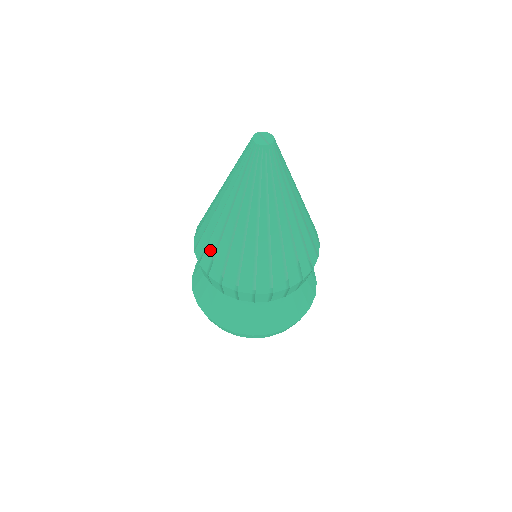
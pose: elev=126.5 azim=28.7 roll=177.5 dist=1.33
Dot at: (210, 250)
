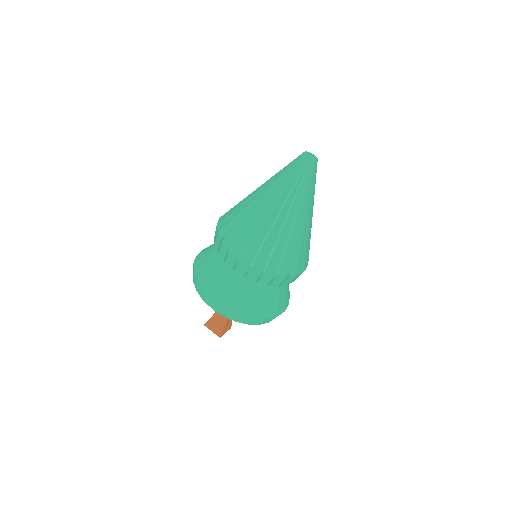
Dot at: (255, 244)
